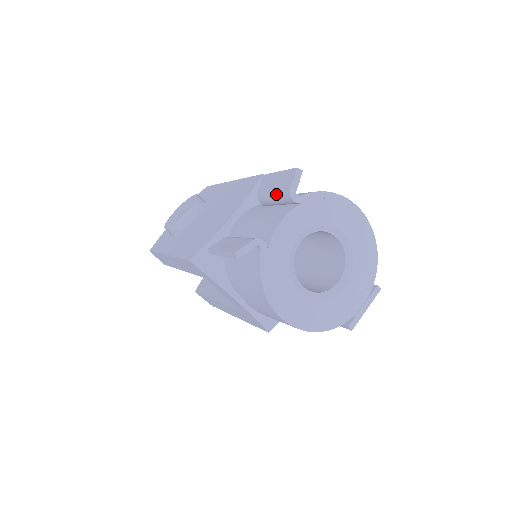
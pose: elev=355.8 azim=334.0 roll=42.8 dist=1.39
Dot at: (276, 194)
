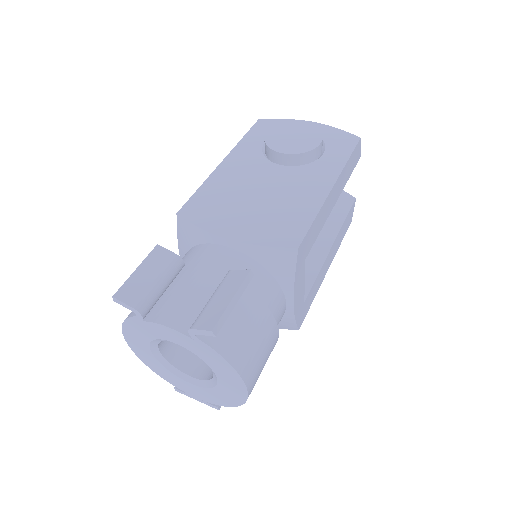
Dot at: (206, 305)
